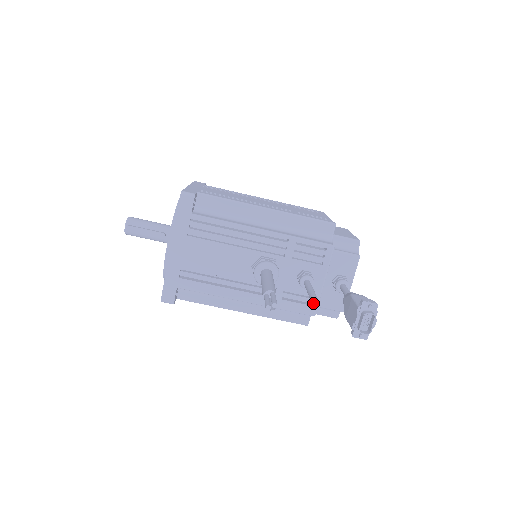
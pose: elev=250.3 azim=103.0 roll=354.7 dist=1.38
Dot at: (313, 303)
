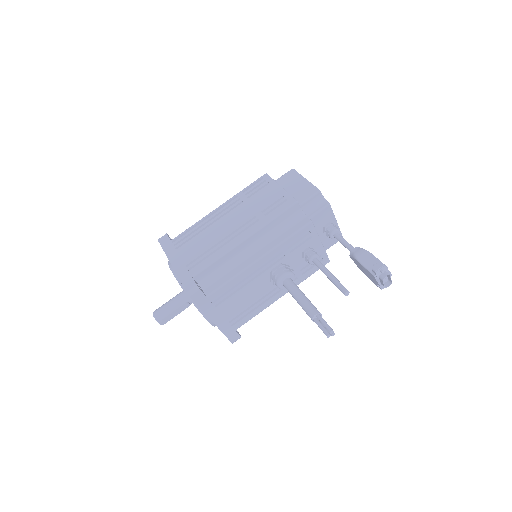
Dot at: occluded
